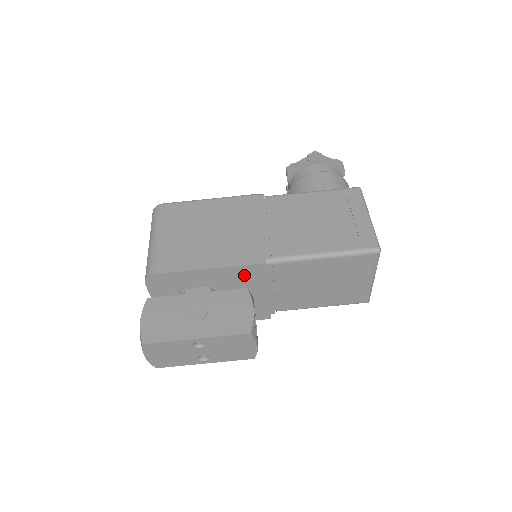
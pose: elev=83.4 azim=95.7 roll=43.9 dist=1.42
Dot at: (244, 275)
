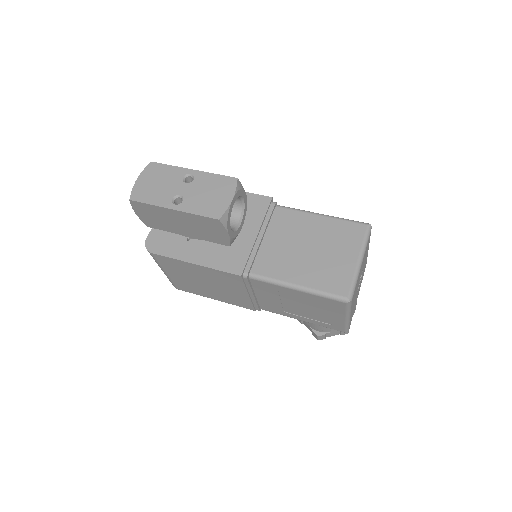
Dot at: (249, 205)
